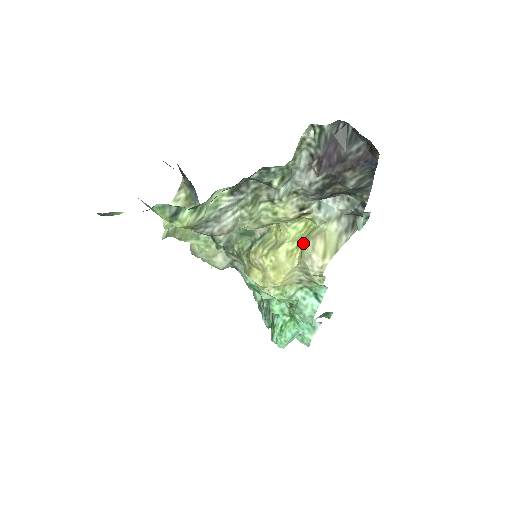
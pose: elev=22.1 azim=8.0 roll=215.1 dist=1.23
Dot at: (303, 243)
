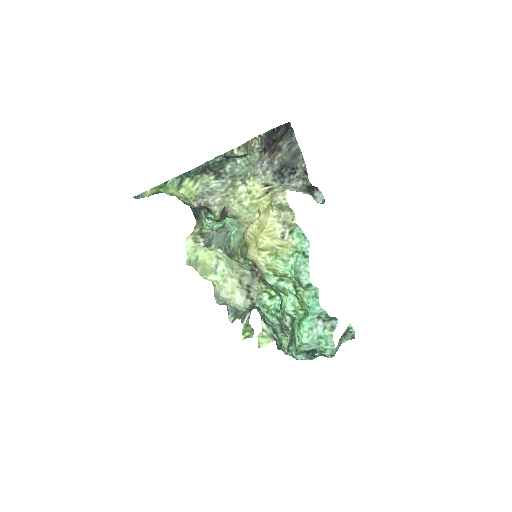
Dot at: occluded
